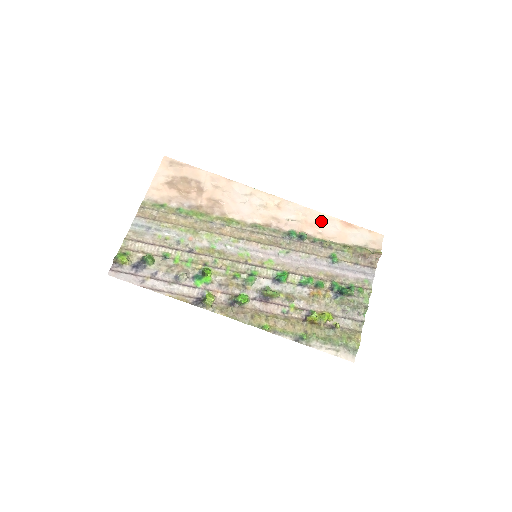
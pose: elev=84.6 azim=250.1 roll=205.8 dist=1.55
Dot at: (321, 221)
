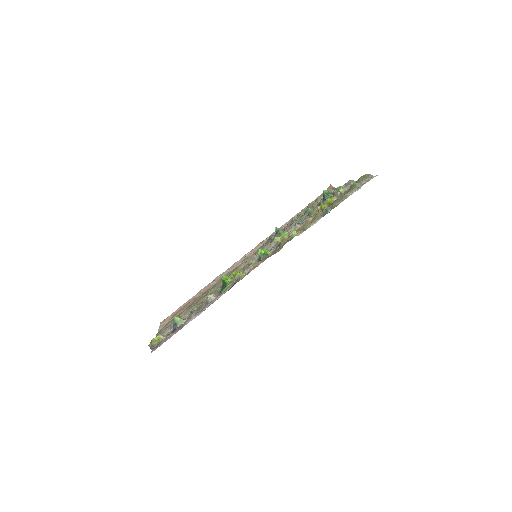
Dot at: occluded
